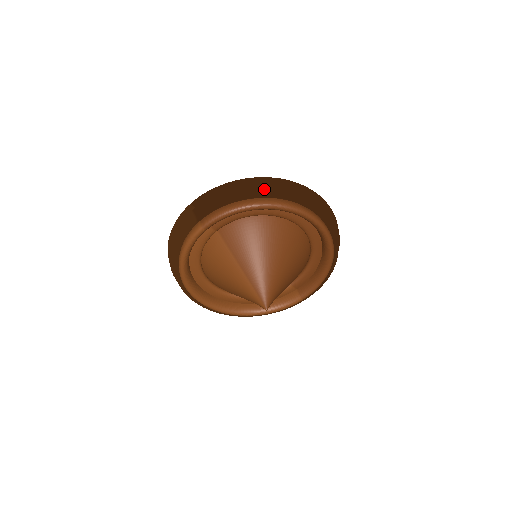
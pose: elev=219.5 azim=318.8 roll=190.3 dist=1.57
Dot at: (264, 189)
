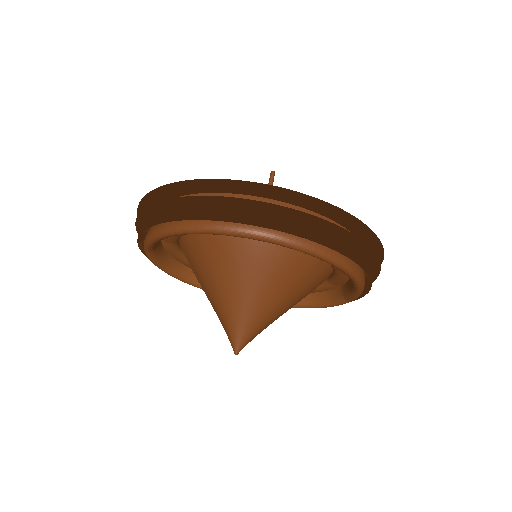
Dot at: (179, 206)
